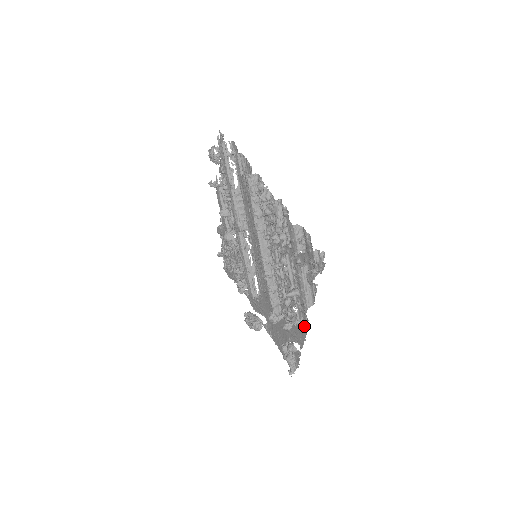
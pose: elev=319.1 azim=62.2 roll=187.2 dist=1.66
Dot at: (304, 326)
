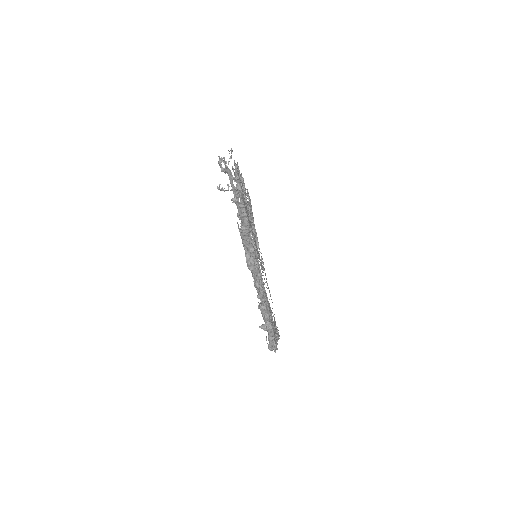
Dot at: occluded
